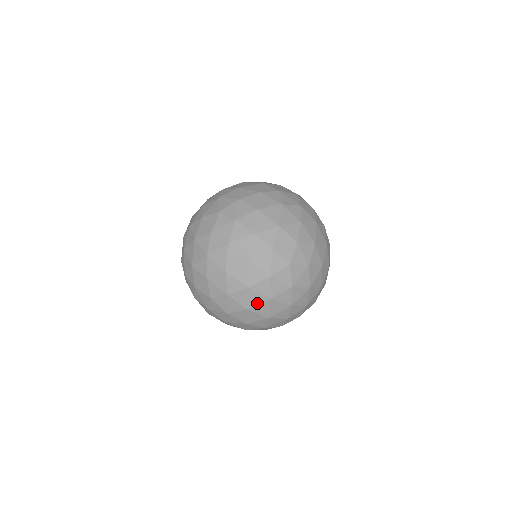
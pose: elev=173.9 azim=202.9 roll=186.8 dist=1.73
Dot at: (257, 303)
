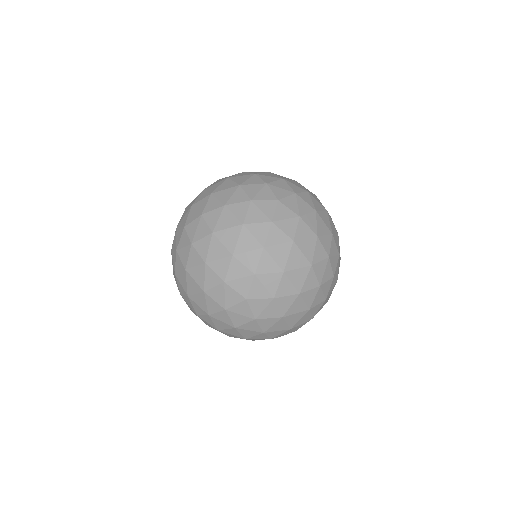
Dot at: (226, 227)
